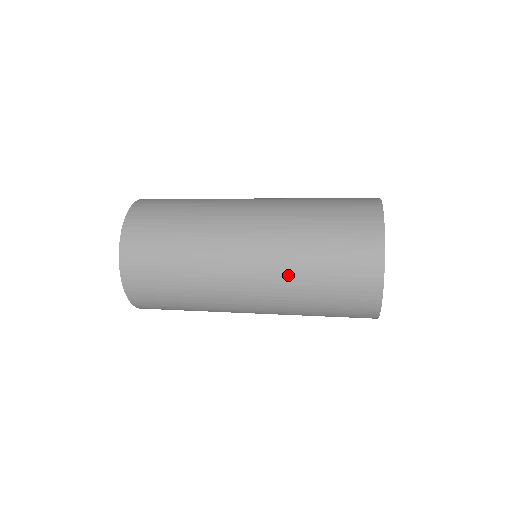
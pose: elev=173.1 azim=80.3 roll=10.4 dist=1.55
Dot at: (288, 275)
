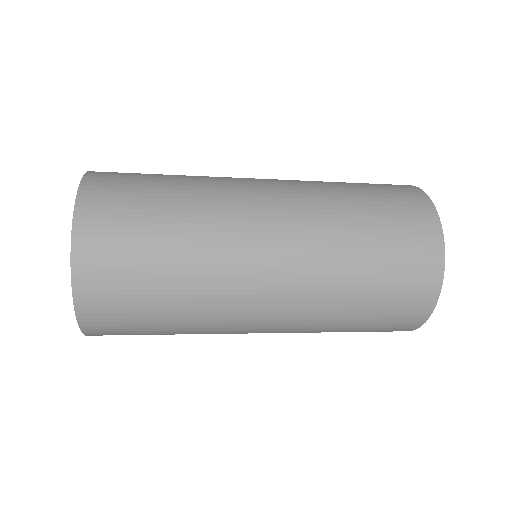
Dot at: (327, 283)
